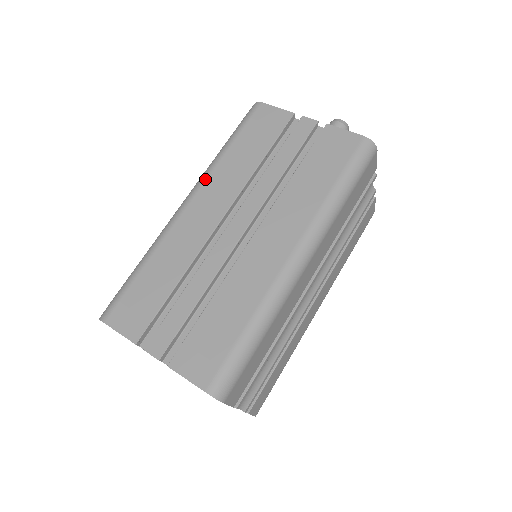
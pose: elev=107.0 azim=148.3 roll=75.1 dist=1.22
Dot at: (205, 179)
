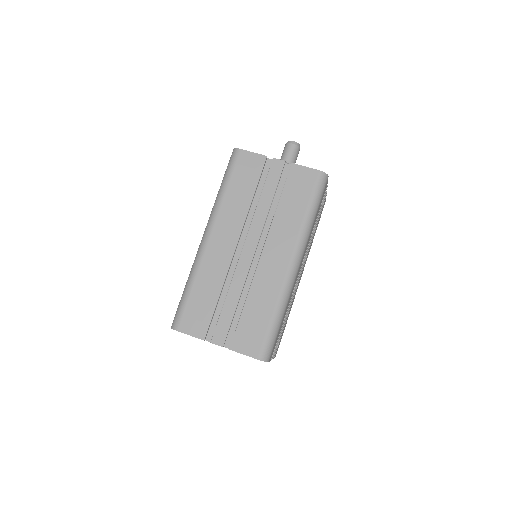
Dot at: (216, 217)
